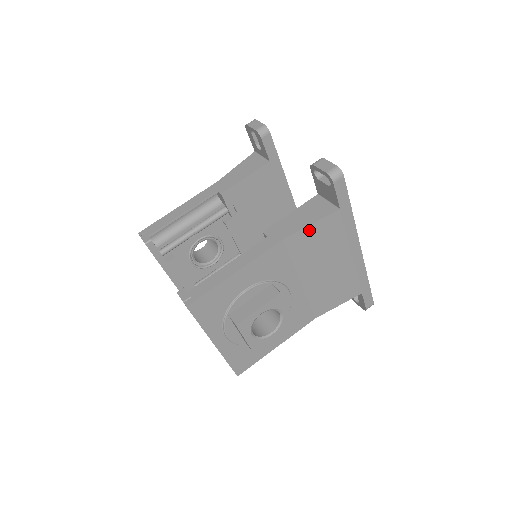
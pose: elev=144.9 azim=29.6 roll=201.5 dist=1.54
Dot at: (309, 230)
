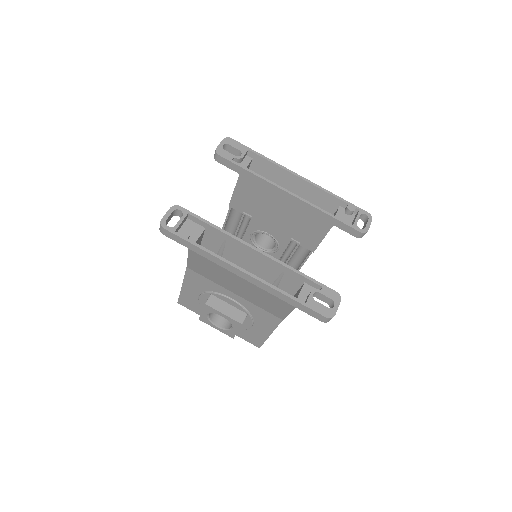
Dot at: (192, 262)
